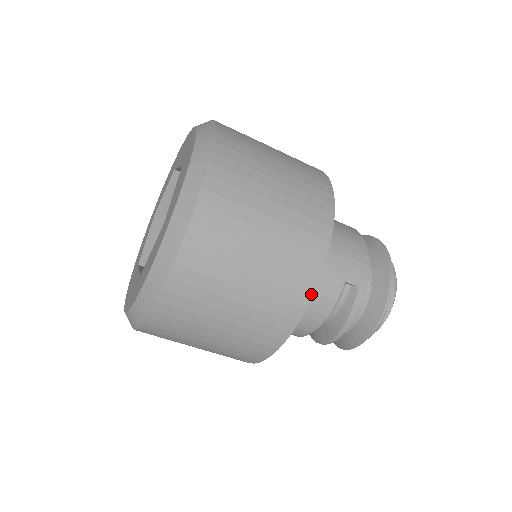
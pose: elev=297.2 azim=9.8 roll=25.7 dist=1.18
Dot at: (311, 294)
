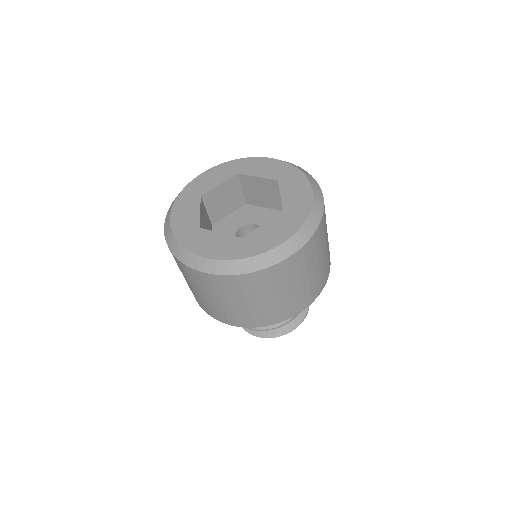
Dot at: occluded
